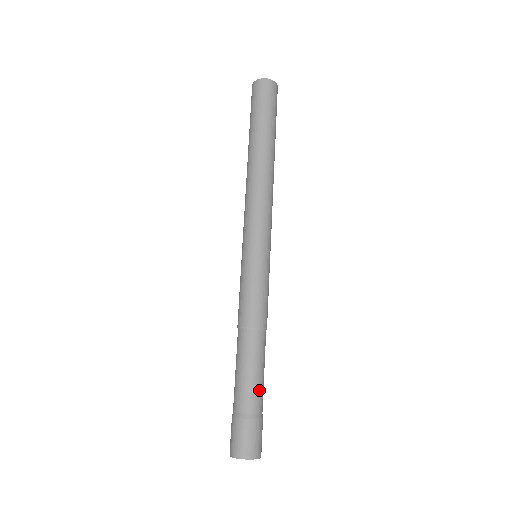
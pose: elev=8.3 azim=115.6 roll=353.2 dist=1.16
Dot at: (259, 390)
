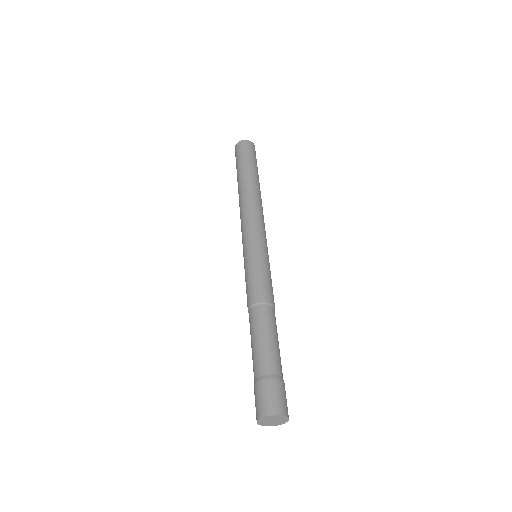
Dot at: (280, 357)
